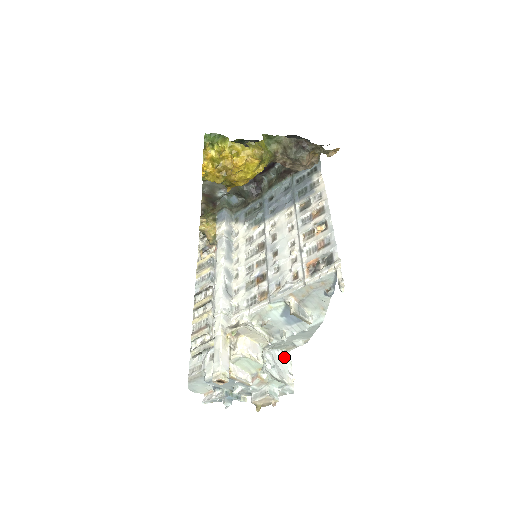
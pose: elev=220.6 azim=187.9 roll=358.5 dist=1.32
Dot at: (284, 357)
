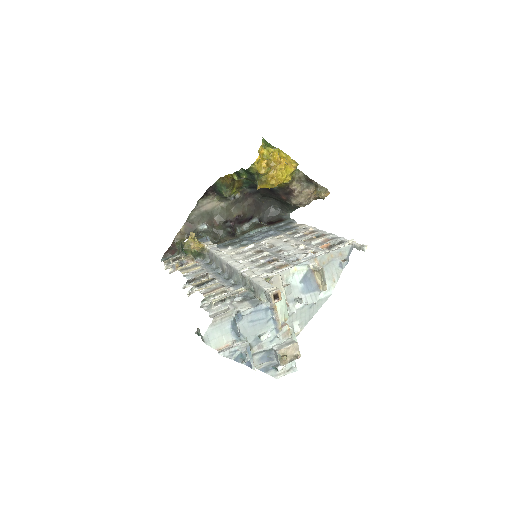
Dot at: occluded
